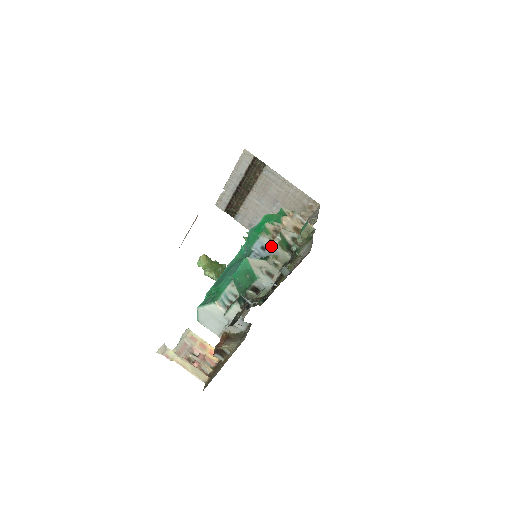
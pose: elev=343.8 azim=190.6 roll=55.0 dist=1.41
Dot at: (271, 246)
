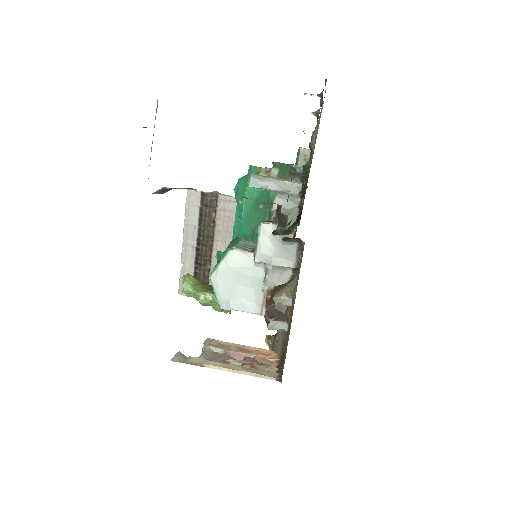
Dot at: (270, 181)
